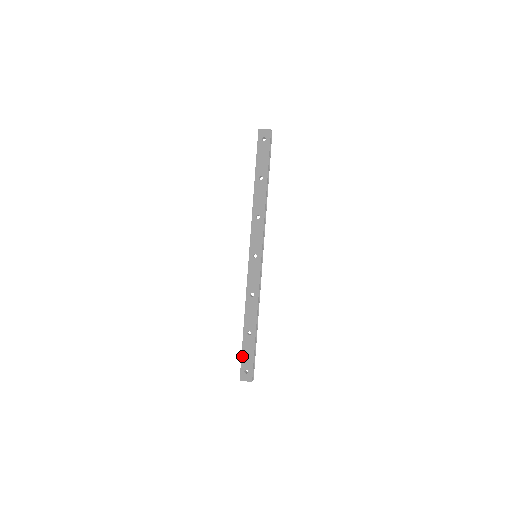
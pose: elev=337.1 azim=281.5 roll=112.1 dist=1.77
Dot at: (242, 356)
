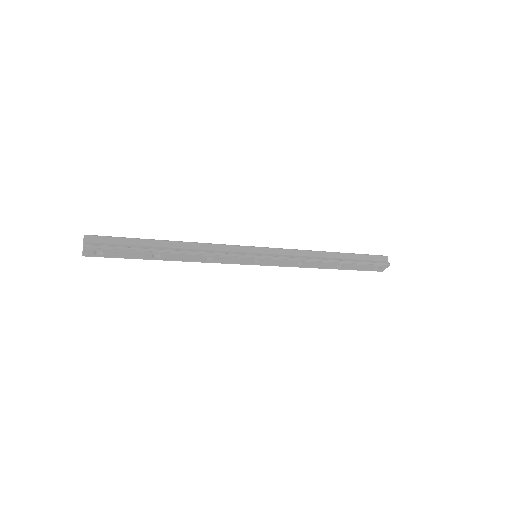
Dot at: occluded
